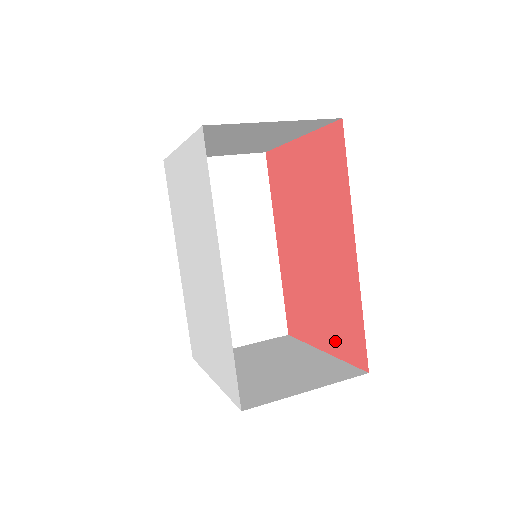
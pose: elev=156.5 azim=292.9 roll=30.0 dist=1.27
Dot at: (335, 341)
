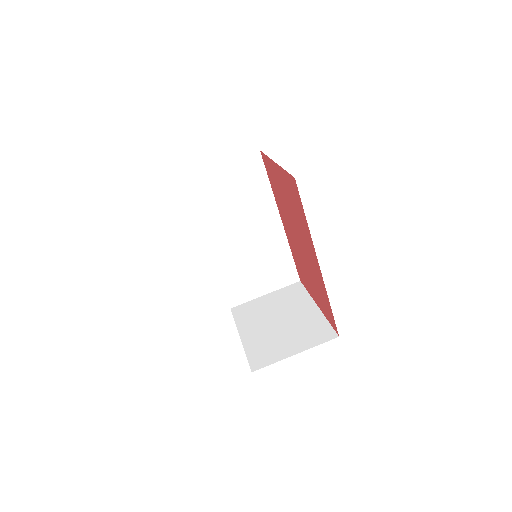
Dot at: (322, 306)
